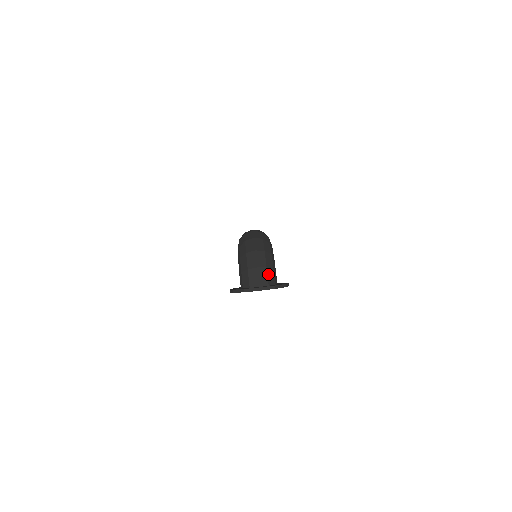
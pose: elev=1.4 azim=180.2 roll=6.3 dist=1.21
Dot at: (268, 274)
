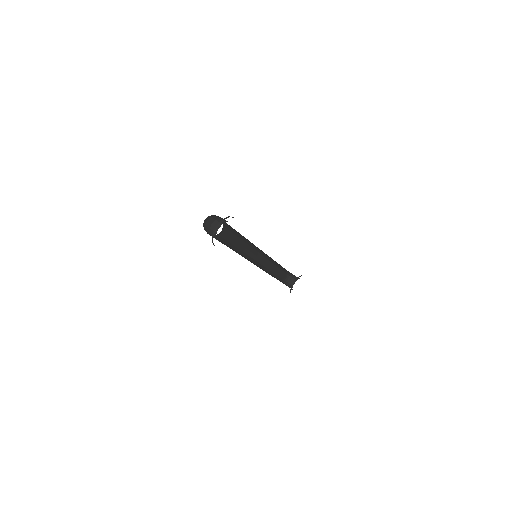
Dot at: (219, 221)
